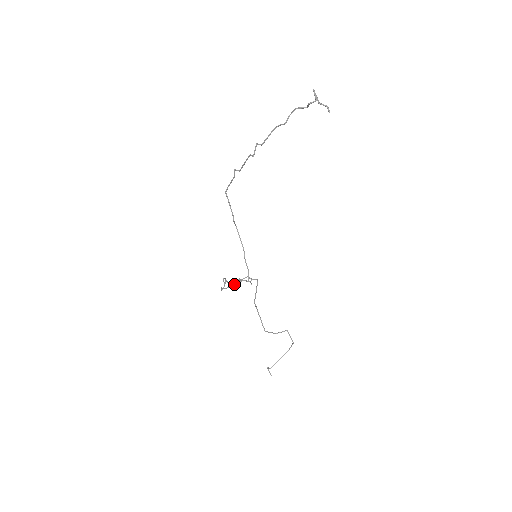
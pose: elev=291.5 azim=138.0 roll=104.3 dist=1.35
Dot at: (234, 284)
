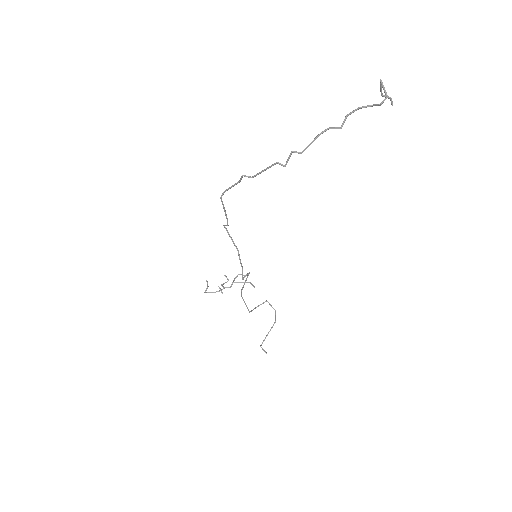
Dot at: (222, 284)
